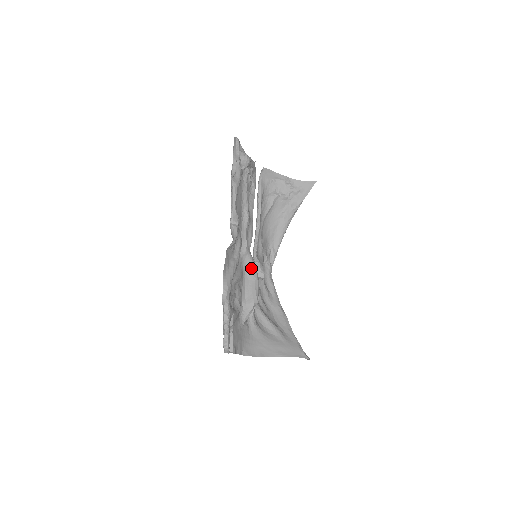
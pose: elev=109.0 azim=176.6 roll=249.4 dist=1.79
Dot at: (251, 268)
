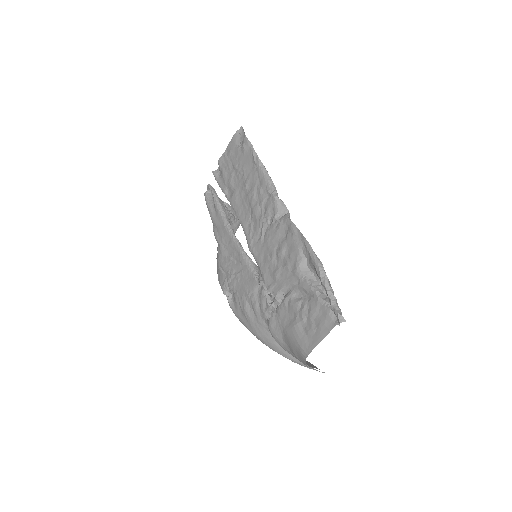
Dot at: occluded
